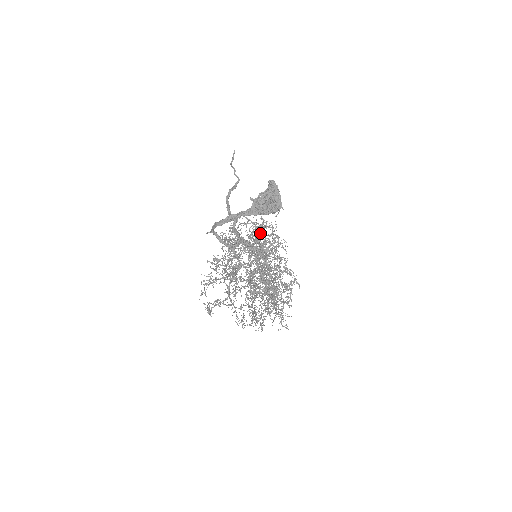
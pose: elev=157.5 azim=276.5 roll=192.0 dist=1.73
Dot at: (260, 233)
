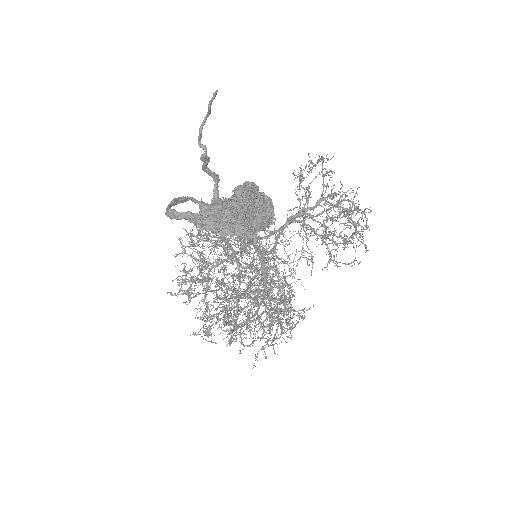
Dot at: occluded
